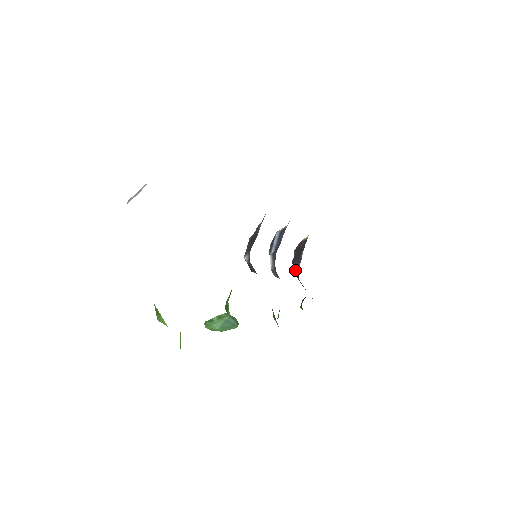
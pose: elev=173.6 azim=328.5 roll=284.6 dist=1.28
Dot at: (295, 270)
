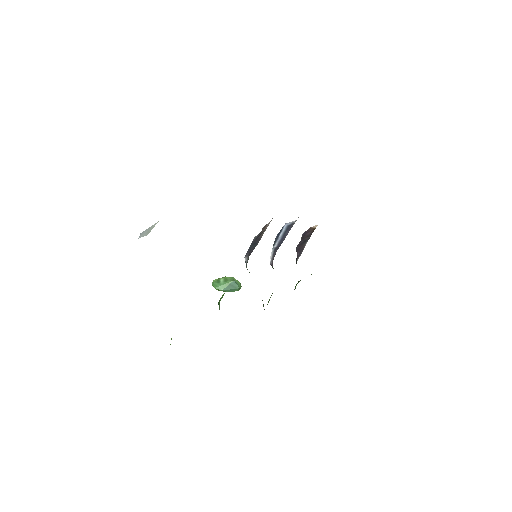
Dot at: occluded
